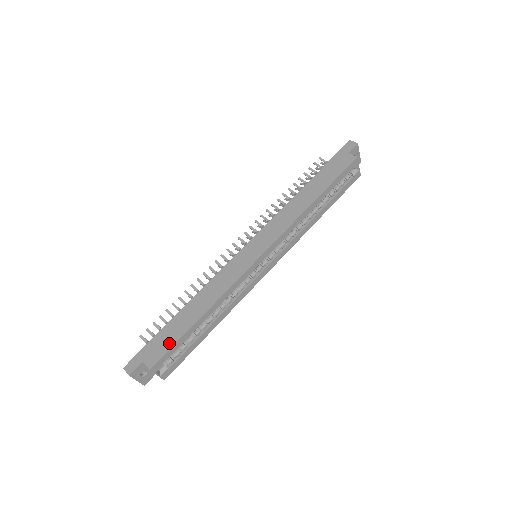
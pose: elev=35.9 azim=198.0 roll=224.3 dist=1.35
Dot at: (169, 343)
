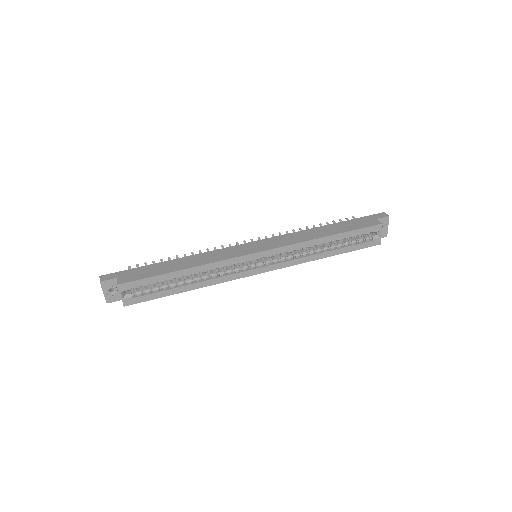
Dot at: (145, 275)
